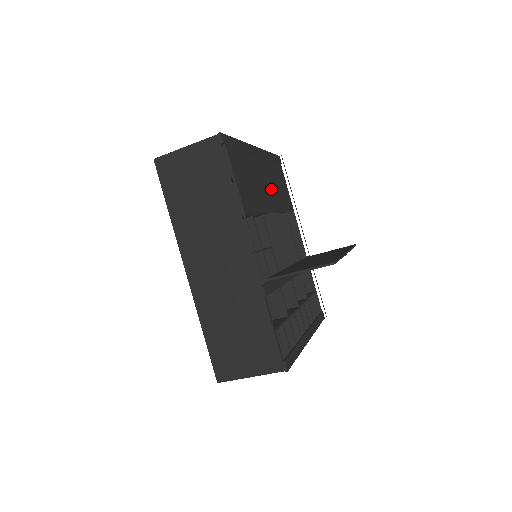
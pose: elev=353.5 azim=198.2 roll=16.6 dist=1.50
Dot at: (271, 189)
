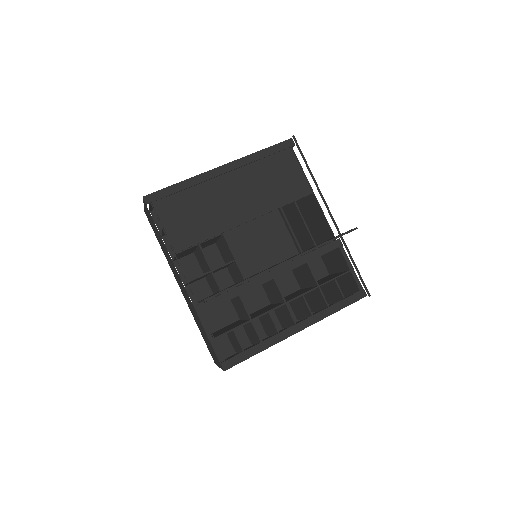
Dot at: (249, 197)
